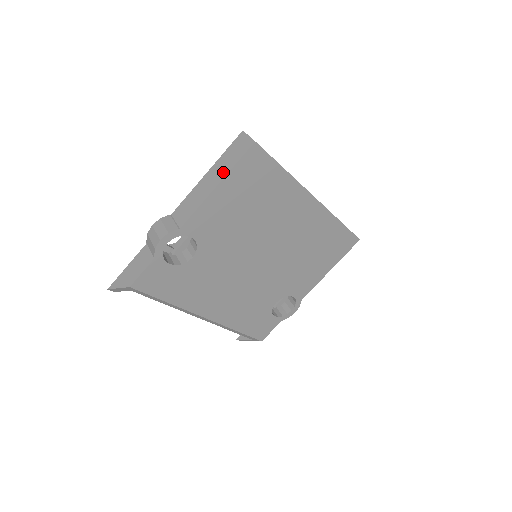
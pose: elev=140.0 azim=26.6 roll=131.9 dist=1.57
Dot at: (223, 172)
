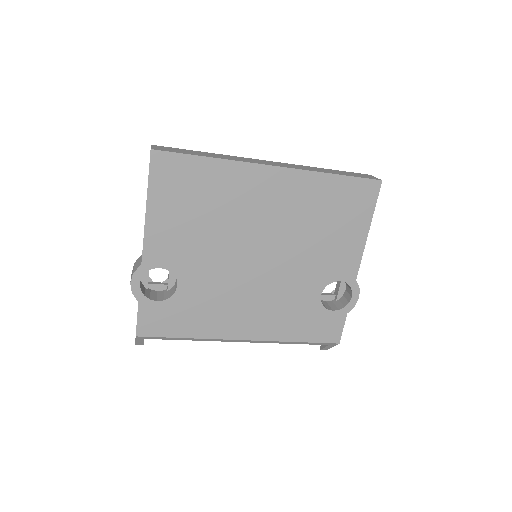
Dot at: (147, 194)
